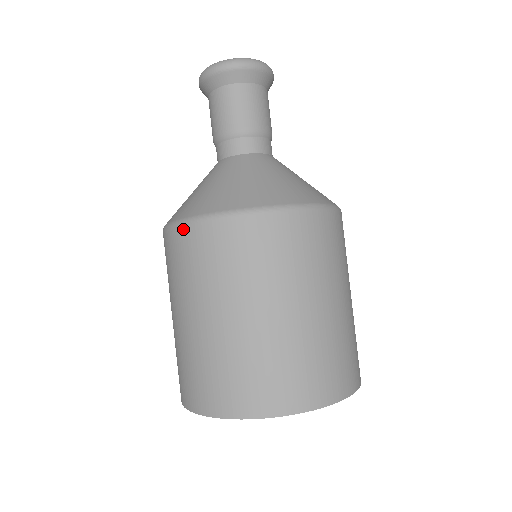
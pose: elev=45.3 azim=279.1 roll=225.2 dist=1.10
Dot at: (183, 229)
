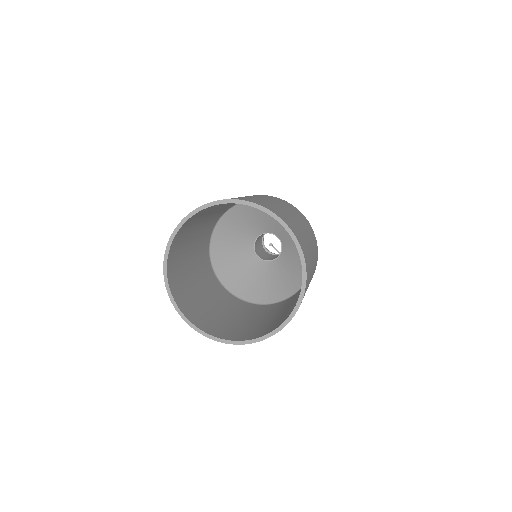
Dot at: (266, 195)
